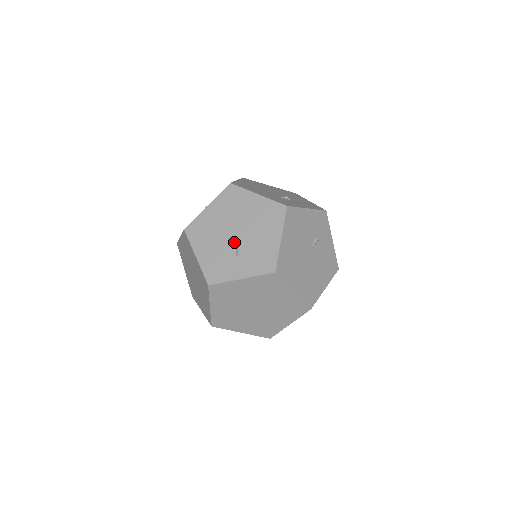
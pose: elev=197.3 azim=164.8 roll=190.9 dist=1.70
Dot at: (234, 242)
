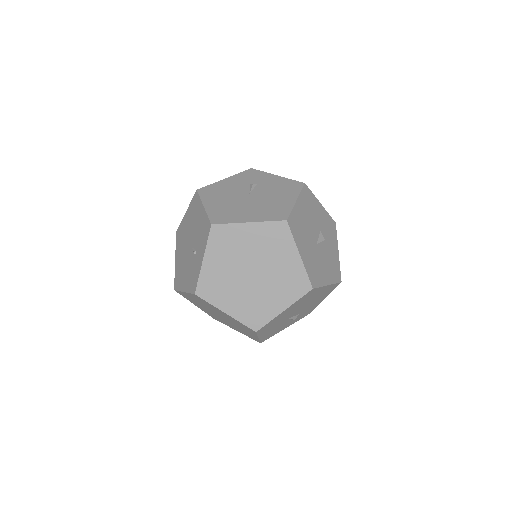
Dot at: (191, 251)
